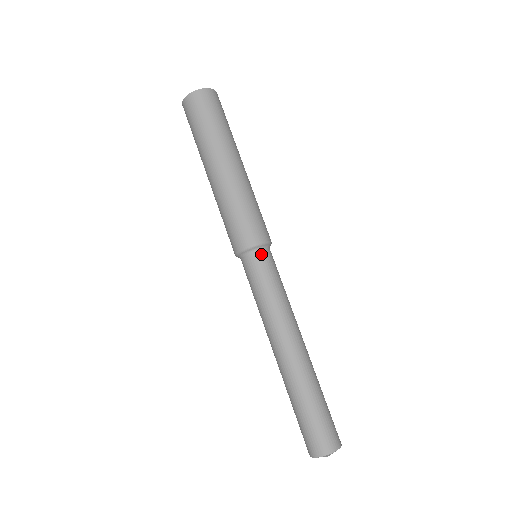
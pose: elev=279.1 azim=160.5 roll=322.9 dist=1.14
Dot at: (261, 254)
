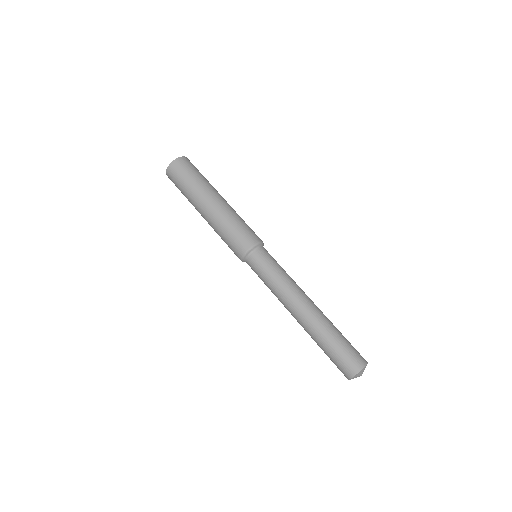
Dot at: (259, 251)
